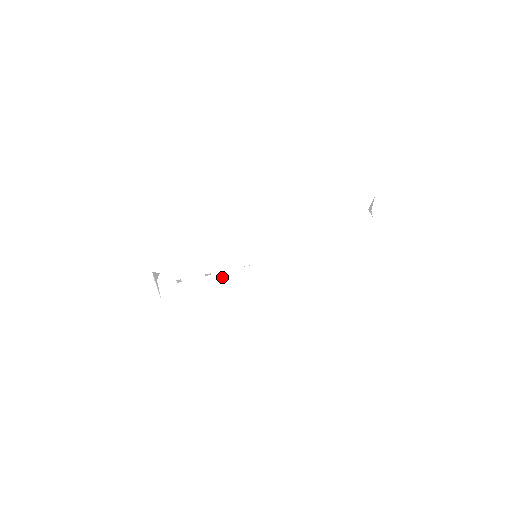
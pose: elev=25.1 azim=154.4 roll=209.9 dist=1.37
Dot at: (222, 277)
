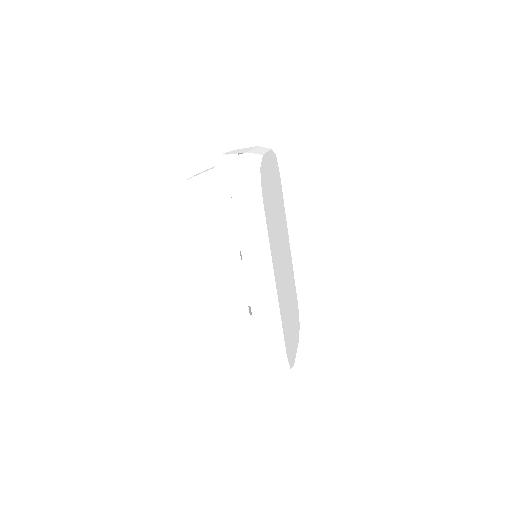
Dot at: (240, 235)
